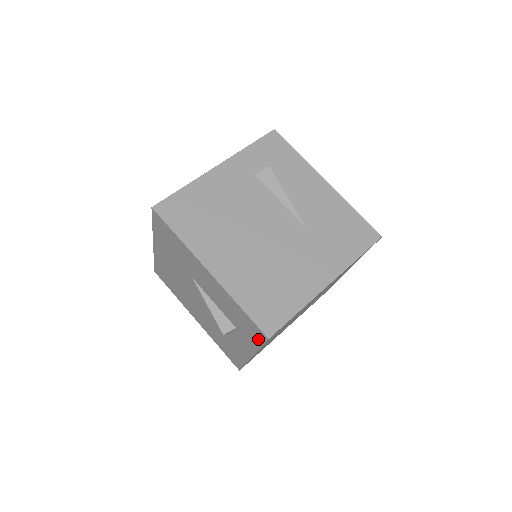
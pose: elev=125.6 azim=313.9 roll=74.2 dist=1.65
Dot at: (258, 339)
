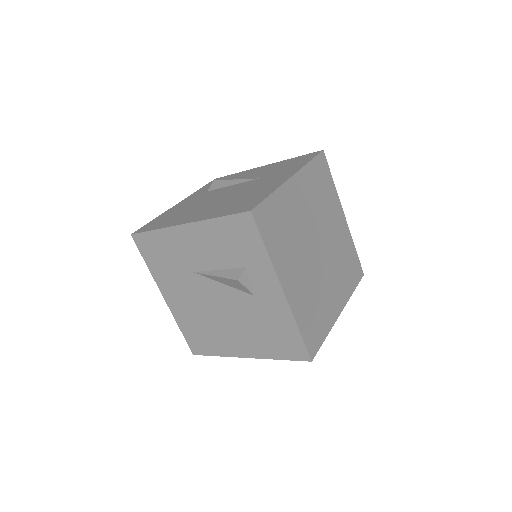
Dot at: (254, 236)
